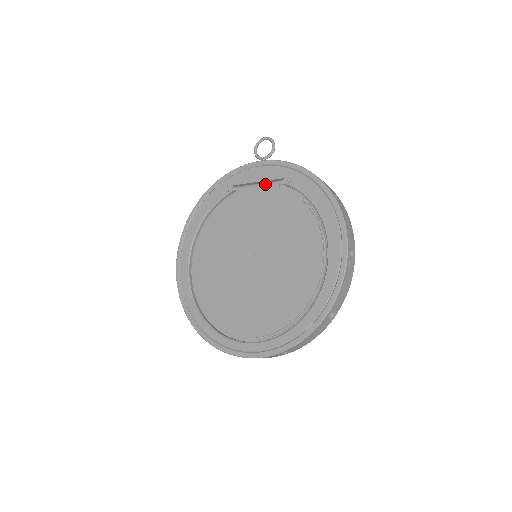
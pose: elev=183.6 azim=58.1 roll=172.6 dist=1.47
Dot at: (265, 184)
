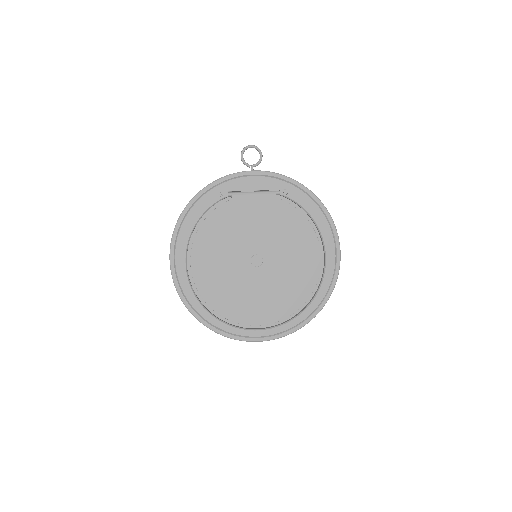
Dot at: (262, 193)
